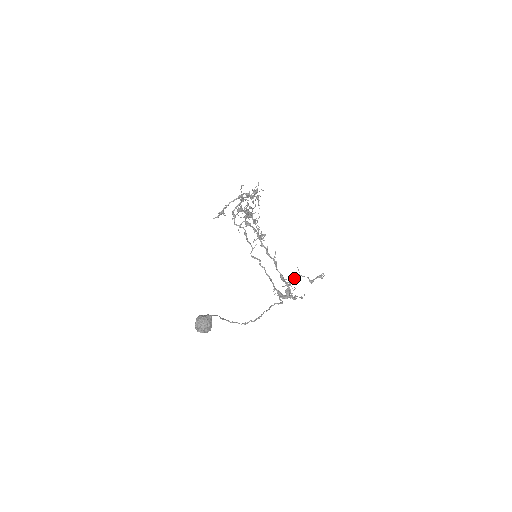
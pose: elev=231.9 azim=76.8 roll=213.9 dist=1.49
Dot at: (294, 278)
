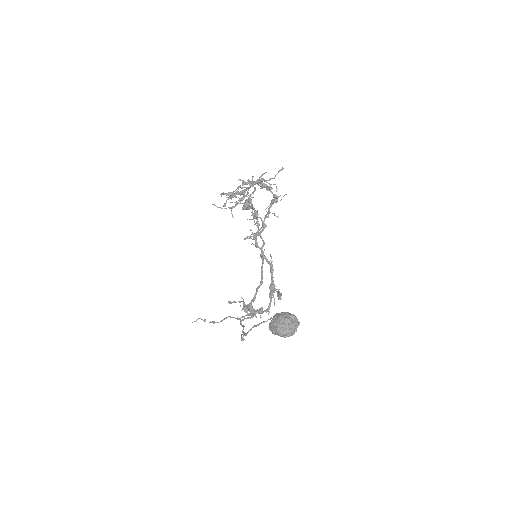
Dot at: occluded
